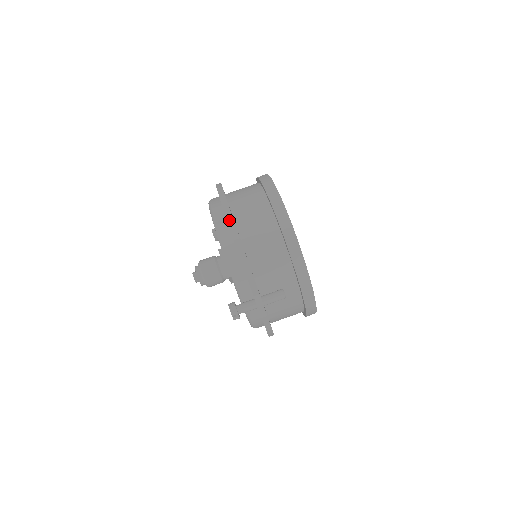
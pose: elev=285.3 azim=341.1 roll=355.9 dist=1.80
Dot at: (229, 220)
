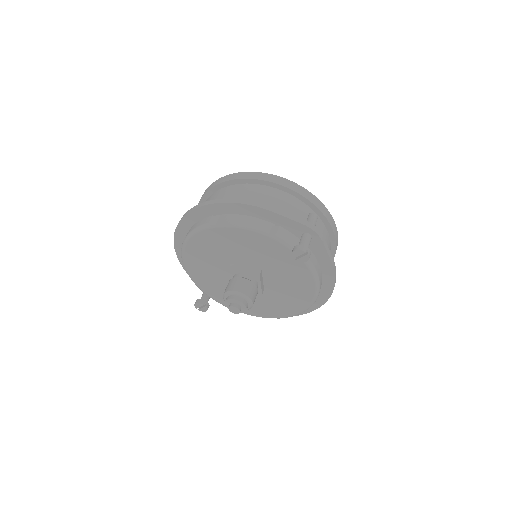
Dot at: (224, 201)
